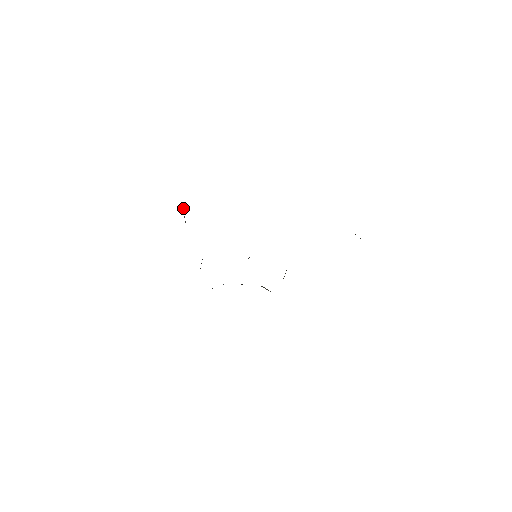
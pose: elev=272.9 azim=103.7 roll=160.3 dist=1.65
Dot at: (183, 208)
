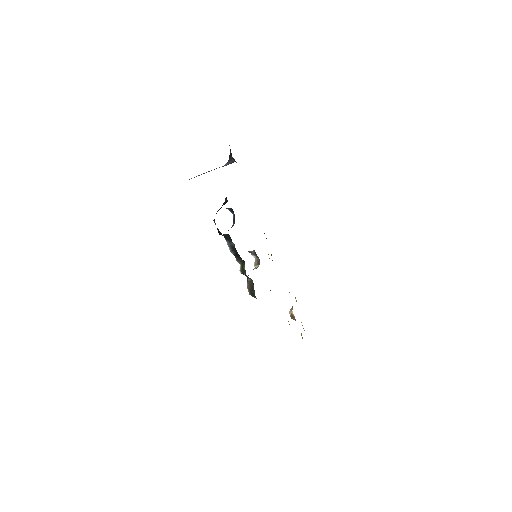
Dot at: (225, 165)
